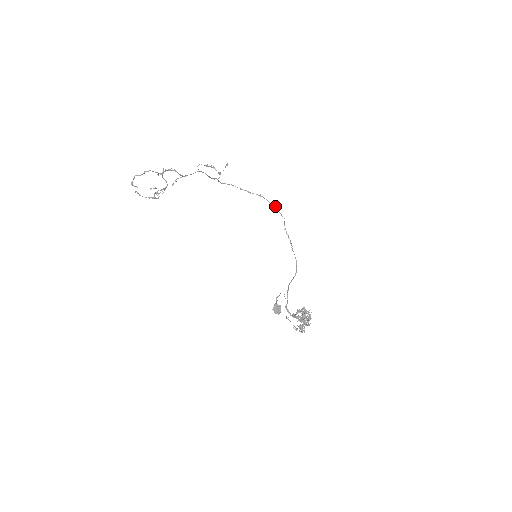
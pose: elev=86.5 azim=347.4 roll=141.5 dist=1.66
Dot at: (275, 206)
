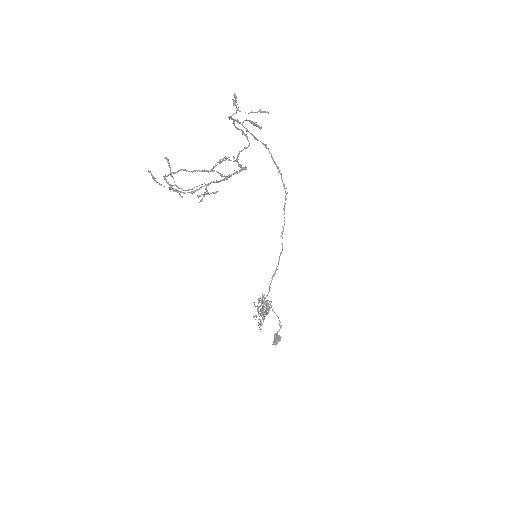
Dot at: (280, 170)
